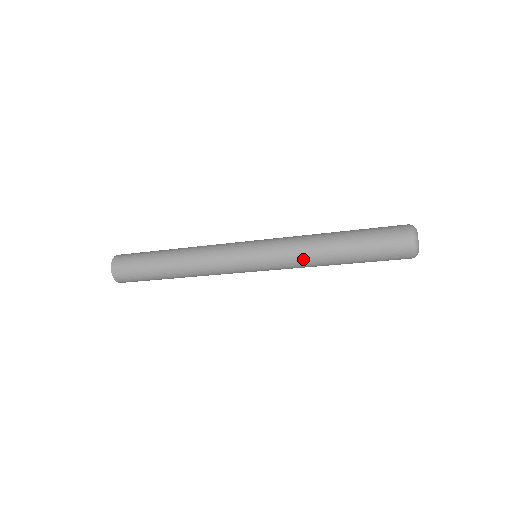
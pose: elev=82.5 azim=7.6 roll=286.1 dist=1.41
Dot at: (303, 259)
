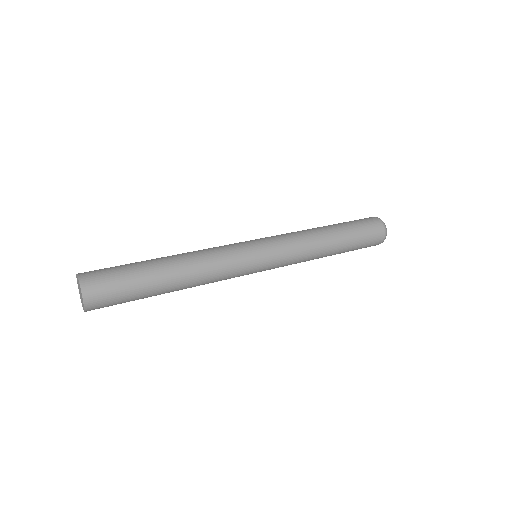
Dot at: (305, 261)
